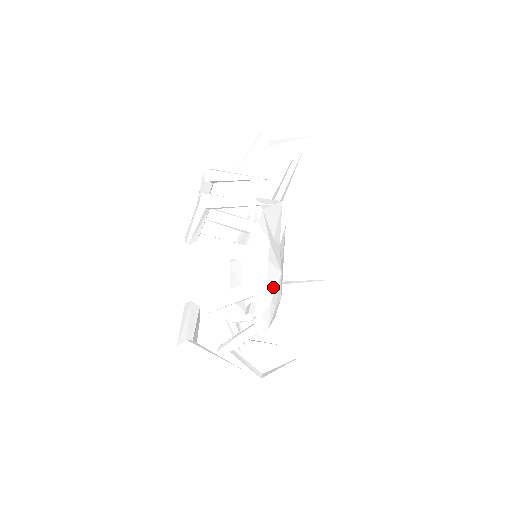
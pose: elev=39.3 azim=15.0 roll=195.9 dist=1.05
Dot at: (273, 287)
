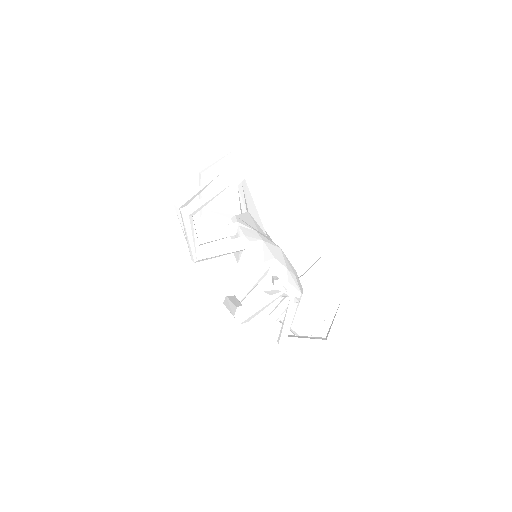
Dot at: (281, 259)
